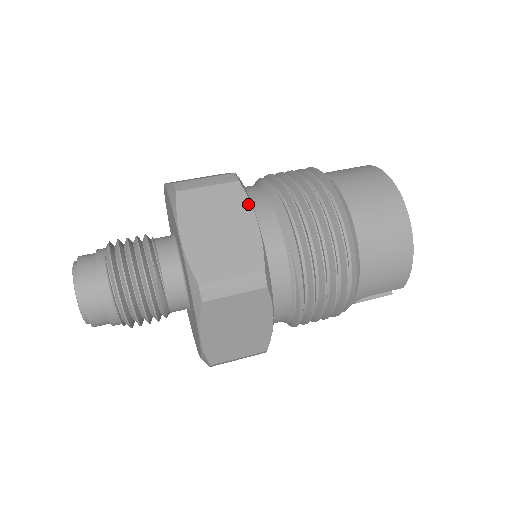
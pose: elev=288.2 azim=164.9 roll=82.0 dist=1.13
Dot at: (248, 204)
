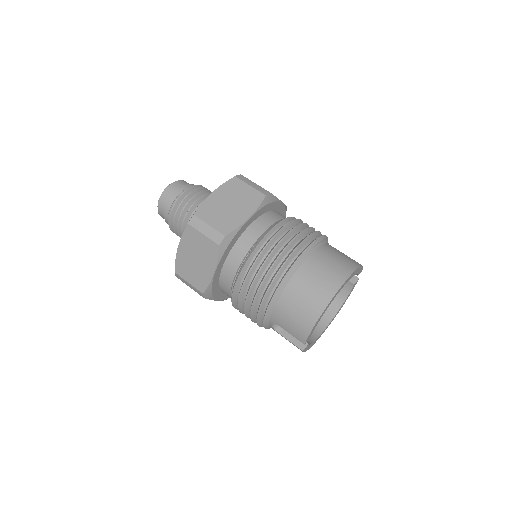
Dot at: (256, 207)
